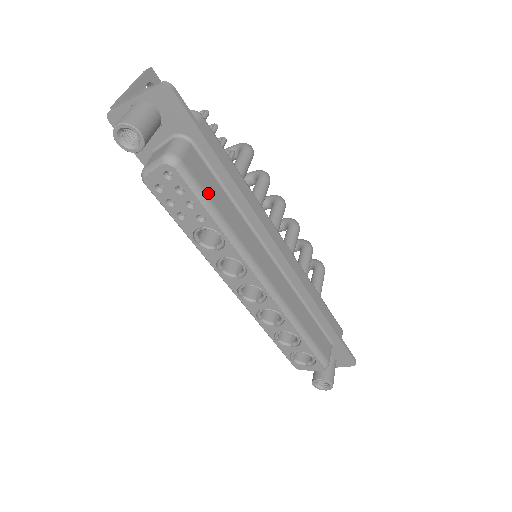
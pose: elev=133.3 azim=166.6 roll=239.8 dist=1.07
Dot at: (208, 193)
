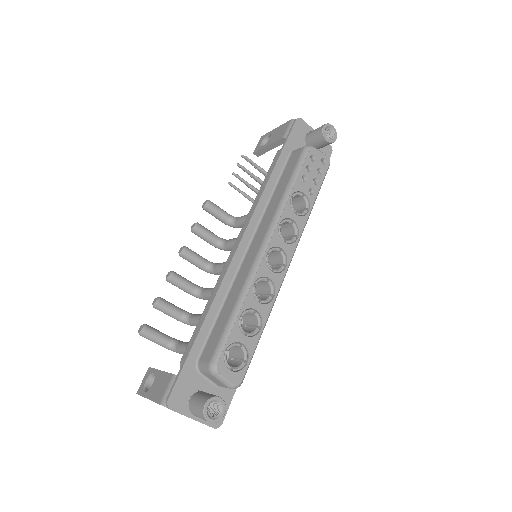
Dot at: occluded
